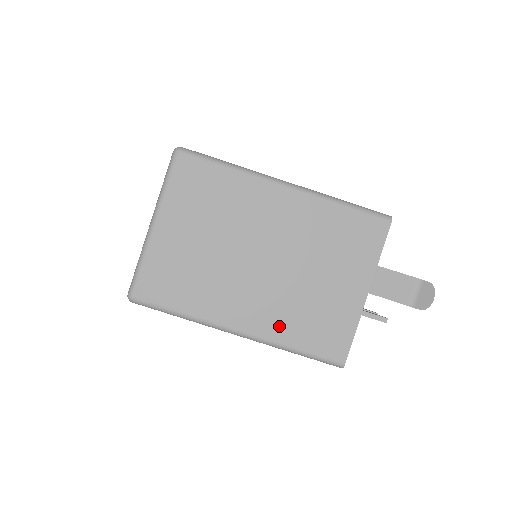
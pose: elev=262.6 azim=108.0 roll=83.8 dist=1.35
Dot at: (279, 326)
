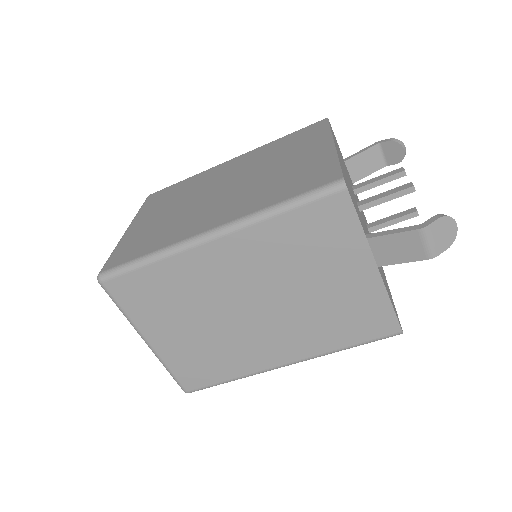
Dot at: (316, 342)
